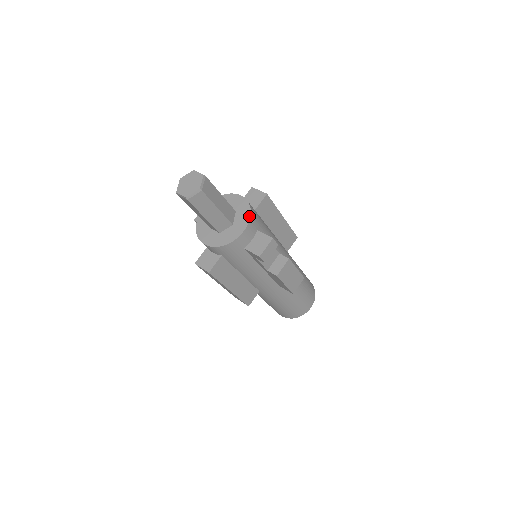
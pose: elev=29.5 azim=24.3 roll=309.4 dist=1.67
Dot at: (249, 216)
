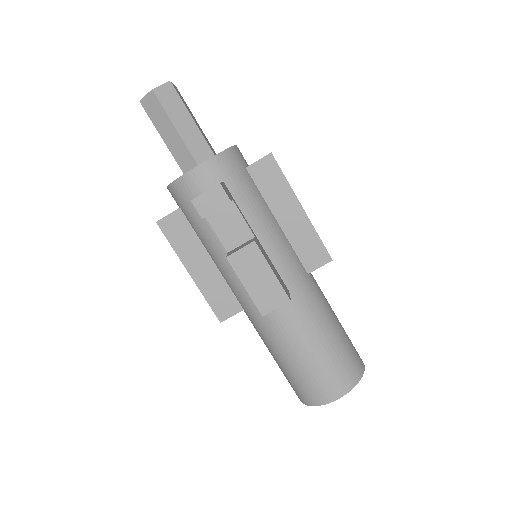
Dot at: (215, 155)
